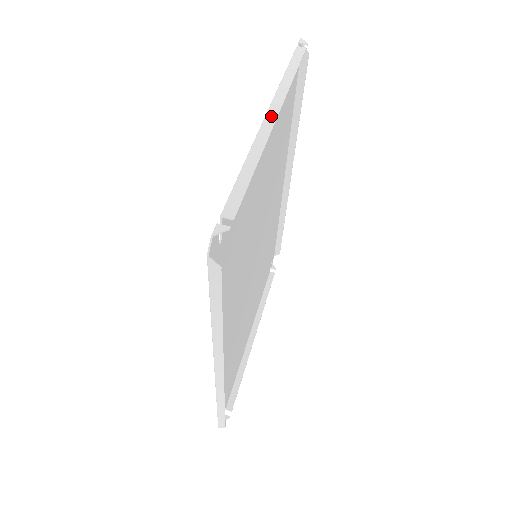
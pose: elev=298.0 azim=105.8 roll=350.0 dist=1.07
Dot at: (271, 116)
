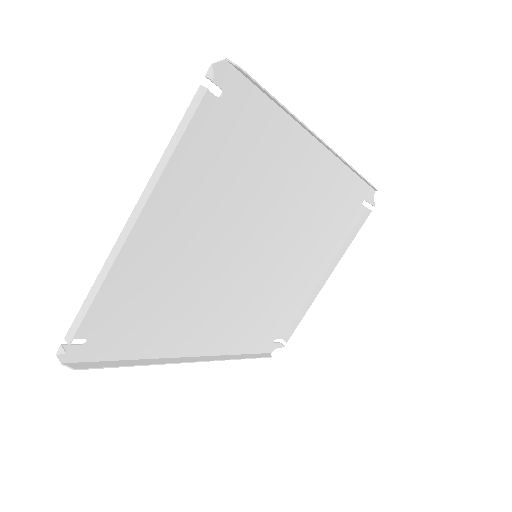
Dot at: (130, 223)
